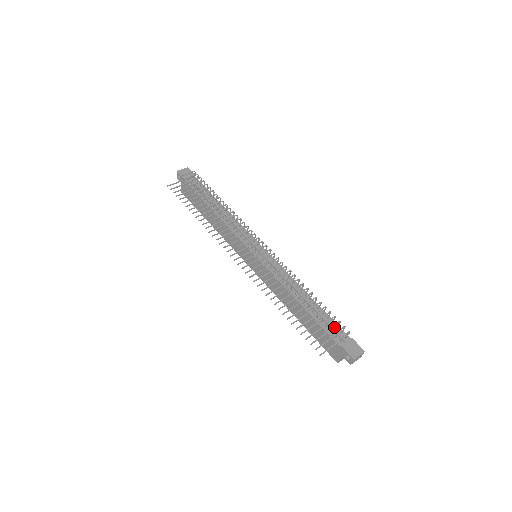
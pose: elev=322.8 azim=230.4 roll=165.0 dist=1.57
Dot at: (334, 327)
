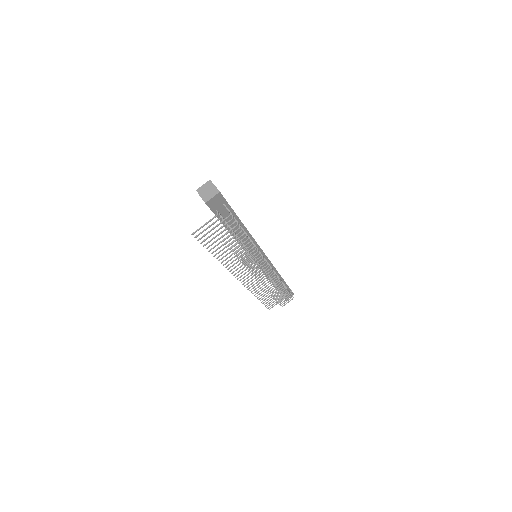
Dot at: occluded
